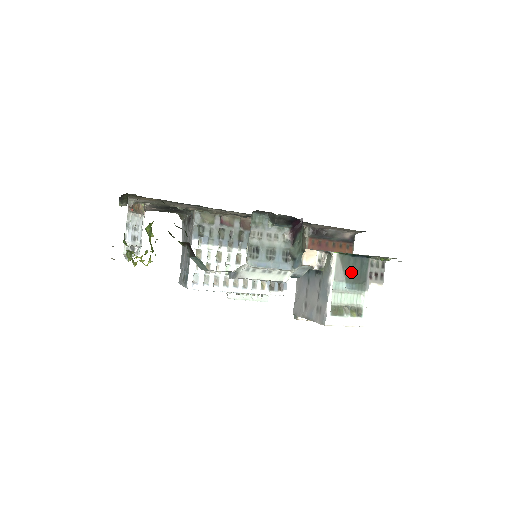
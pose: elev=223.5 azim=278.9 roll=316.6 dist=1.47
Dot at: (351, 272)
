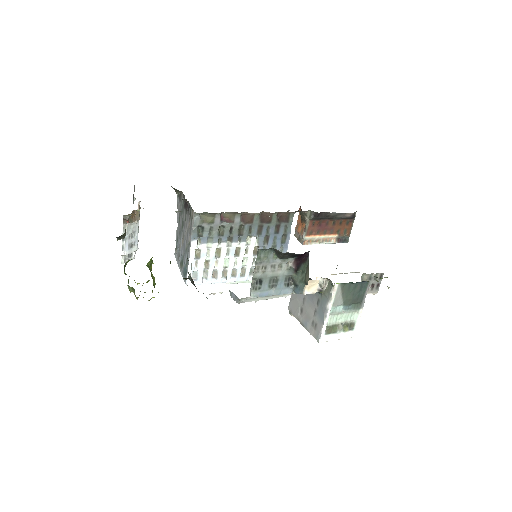
Dot at: (350, 296)
